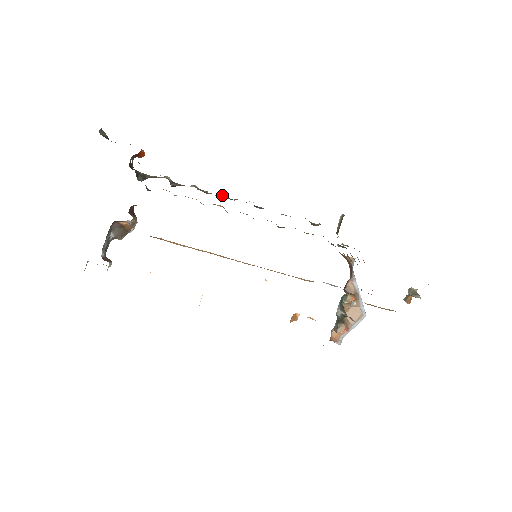
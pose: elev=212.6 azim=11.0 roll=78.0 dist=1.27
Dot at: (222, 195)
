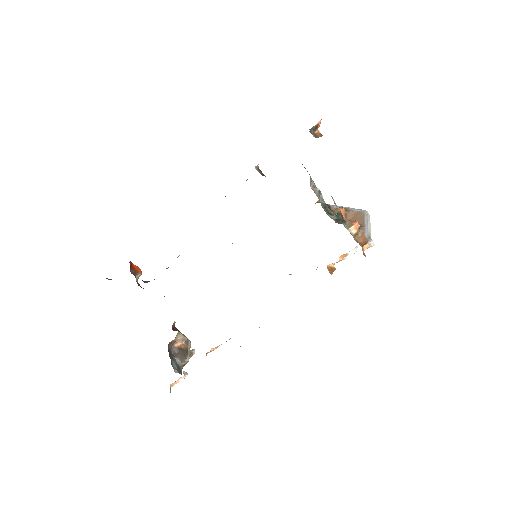
Dot at: occluded
